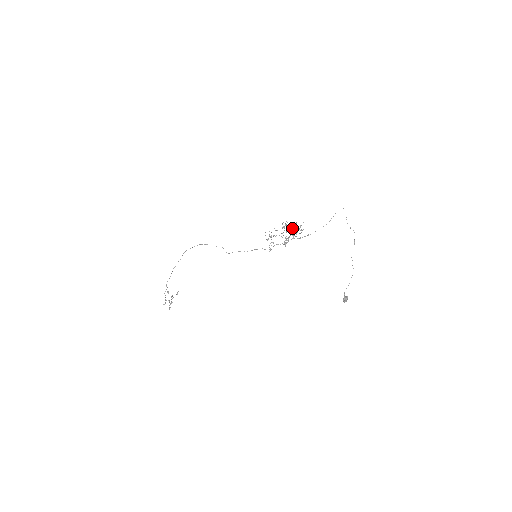
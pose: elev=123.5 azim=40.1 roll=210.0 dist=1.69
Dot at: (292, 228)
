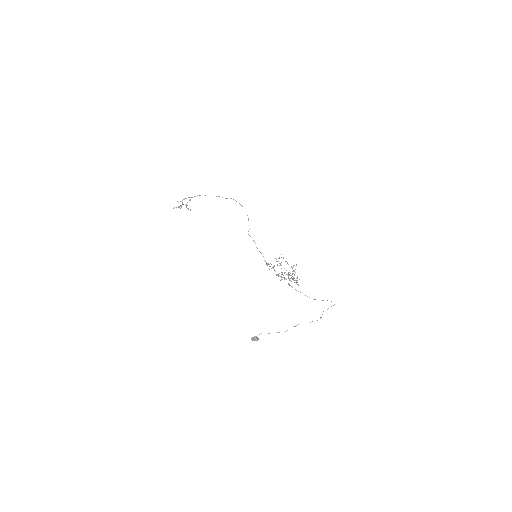
Dot at: occluded
